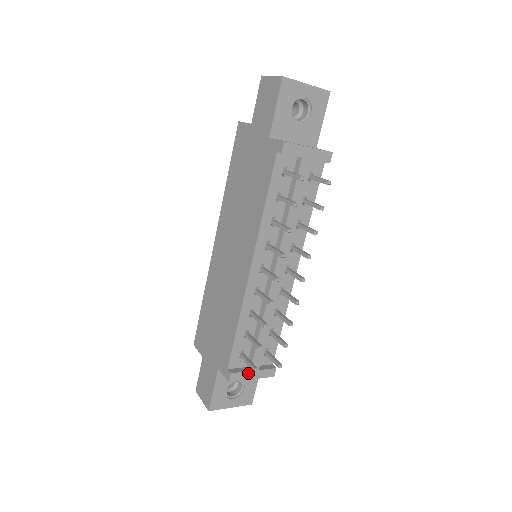
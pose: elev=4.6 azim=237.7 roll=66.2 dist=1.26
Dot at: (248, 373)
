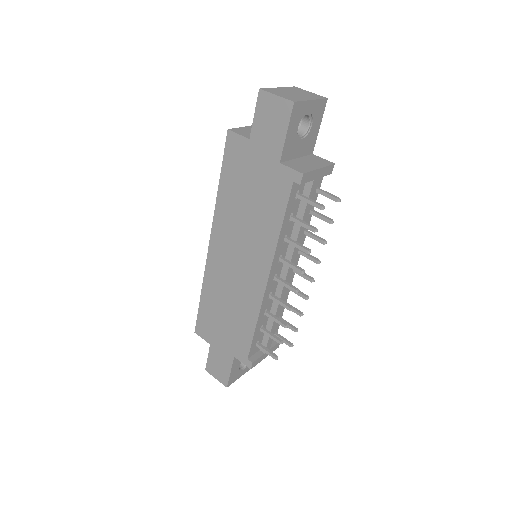
Dot at: (263, 356)
